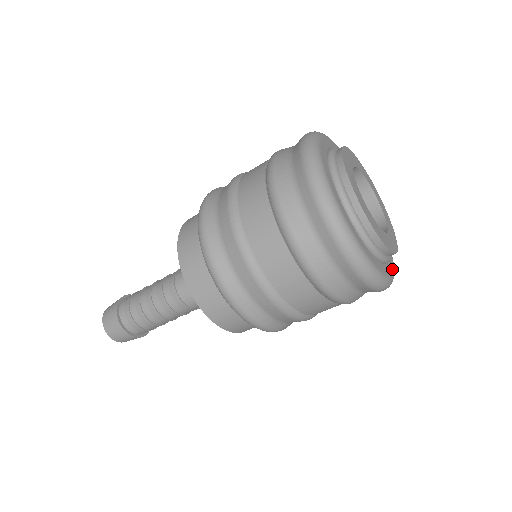
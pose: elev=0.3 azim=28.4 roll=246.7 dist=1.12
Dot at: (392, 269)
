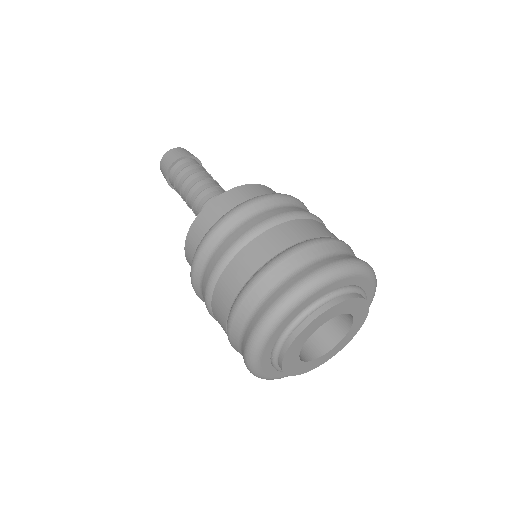
Dot at: occluded
